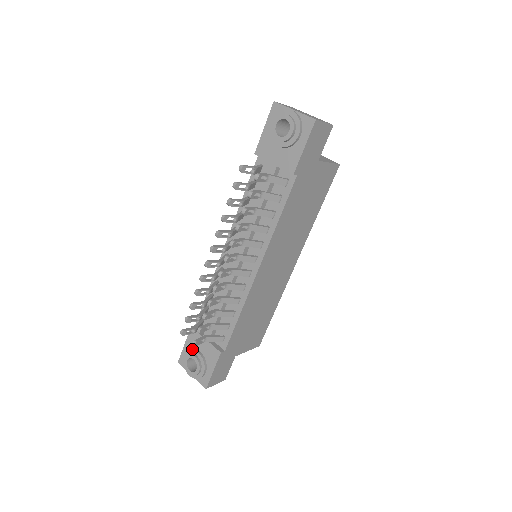
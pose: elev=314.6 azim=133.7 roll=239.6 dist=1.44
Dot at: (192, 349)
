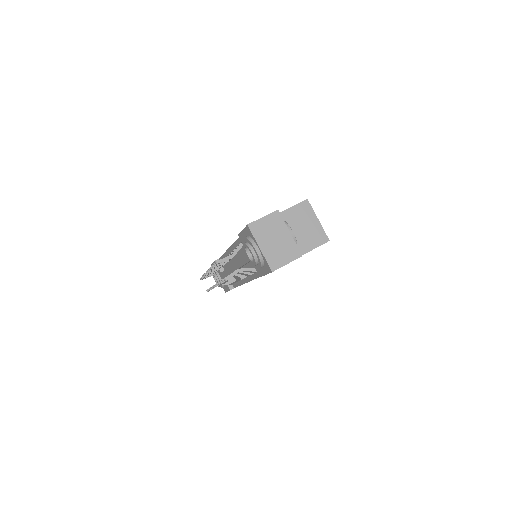
Dot at: (216, 272)
